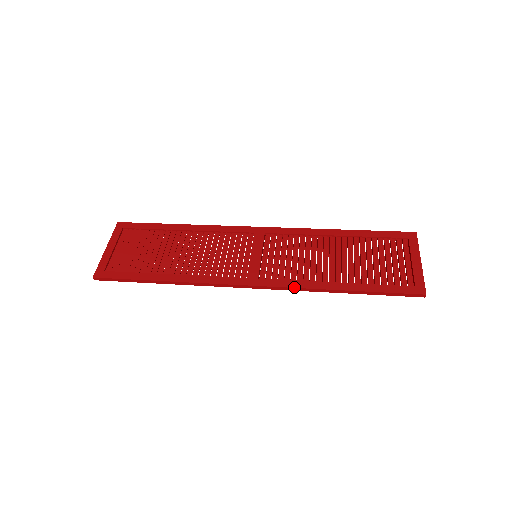
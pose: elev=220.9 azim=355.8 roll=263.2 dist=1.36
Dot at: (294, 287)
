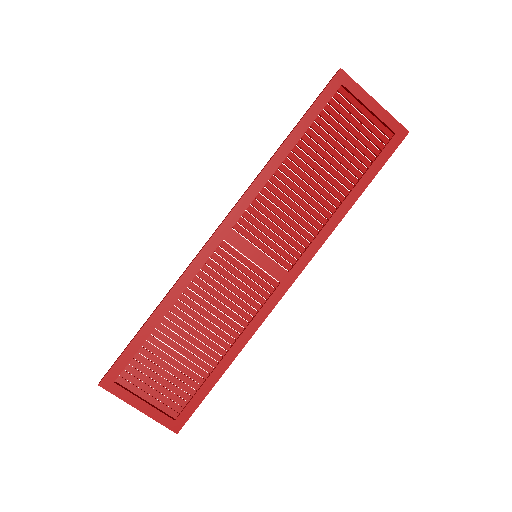
Dot at: occluded
